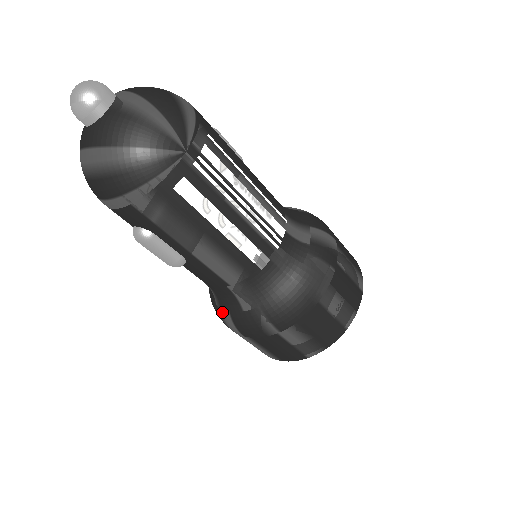
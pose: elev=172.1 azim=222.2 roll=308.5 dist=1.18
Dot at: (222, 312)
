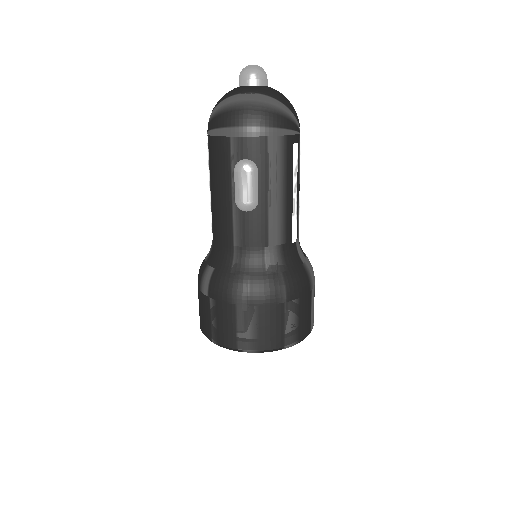
Dot at: (239, 277)
